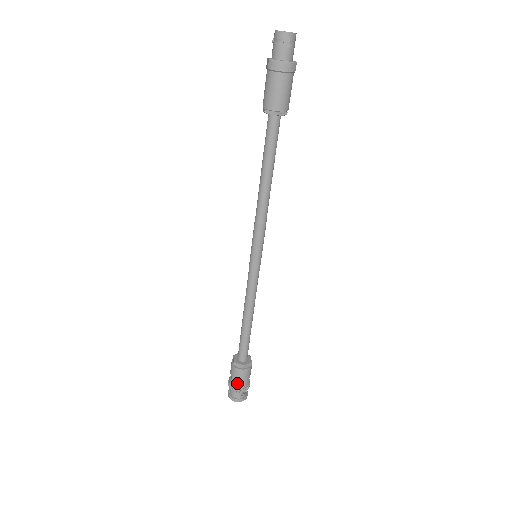
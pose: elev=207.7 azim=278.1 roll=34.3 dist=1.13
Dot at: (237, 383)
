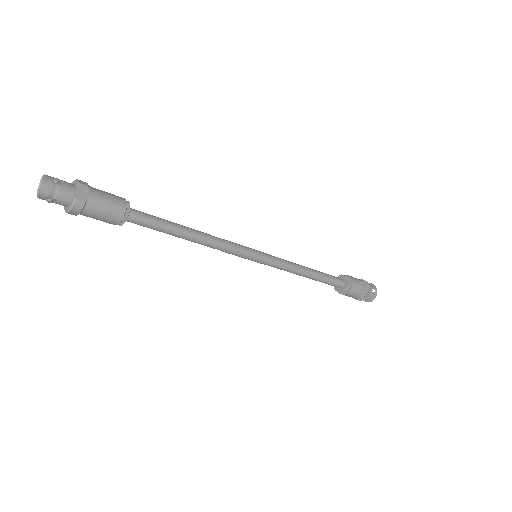
Dot at: occluded
